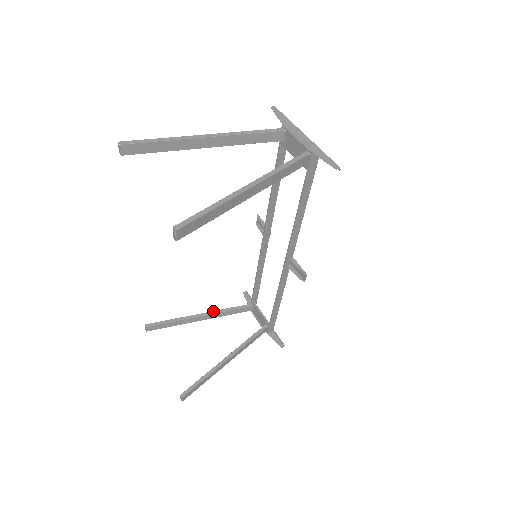
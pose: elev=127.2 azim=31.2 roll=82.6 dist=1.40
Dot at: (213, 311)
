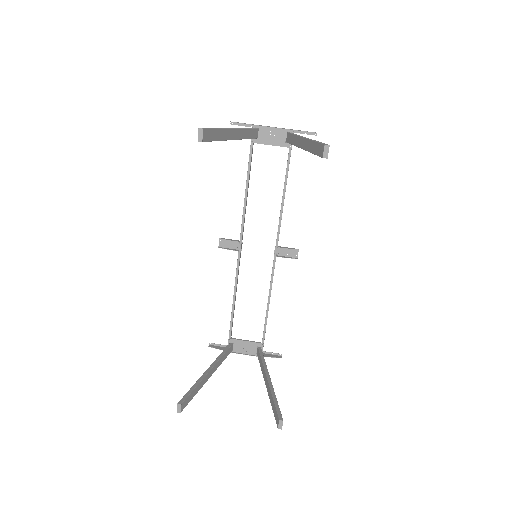
Dot at: (214, 362)
